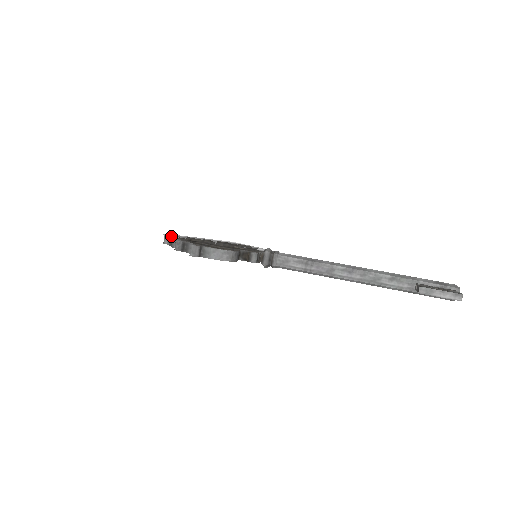
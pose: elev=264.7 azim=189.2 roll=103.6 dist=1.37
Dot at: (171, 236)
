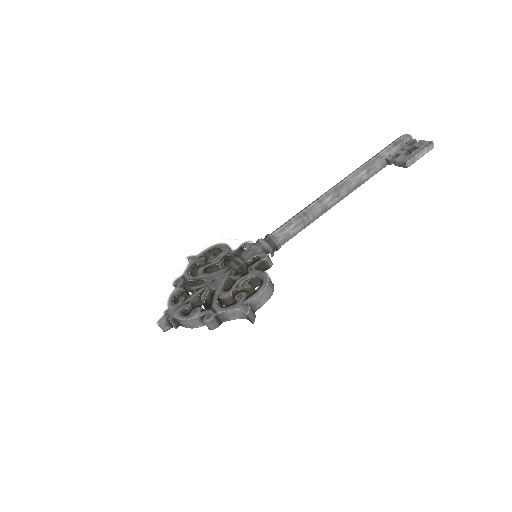
Dot at: (177, 321)
